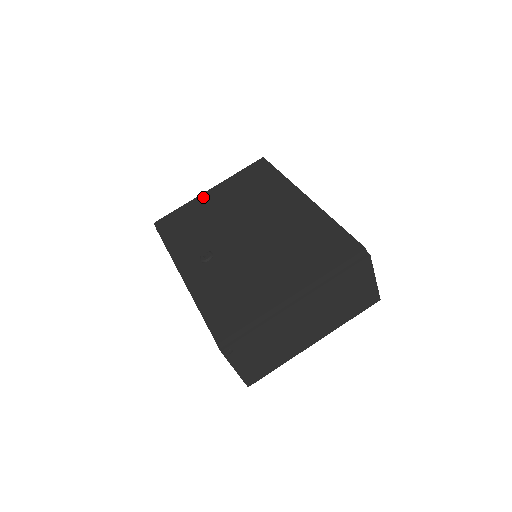
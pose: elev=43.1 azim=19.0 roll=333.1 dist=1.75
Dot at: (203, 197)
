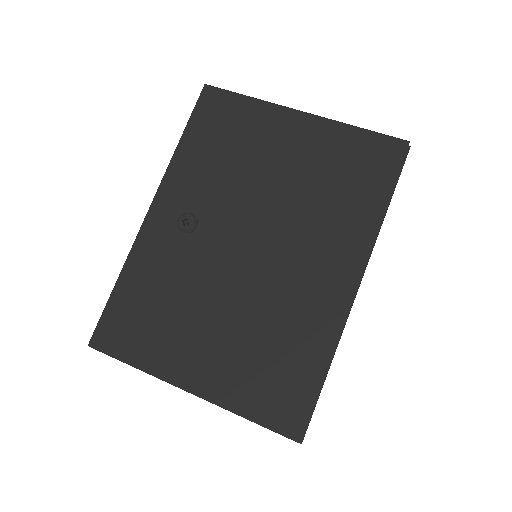
Dot at: (283, 116)
